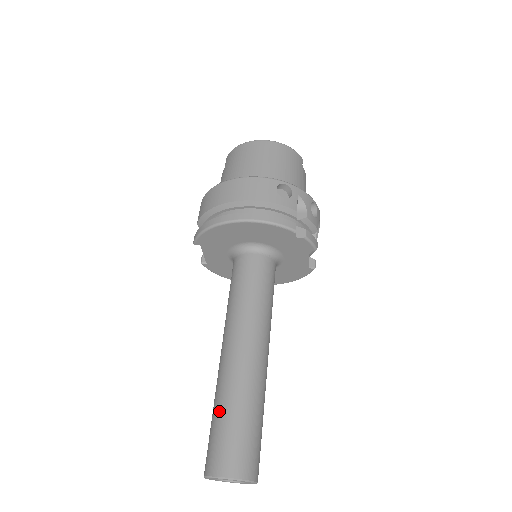
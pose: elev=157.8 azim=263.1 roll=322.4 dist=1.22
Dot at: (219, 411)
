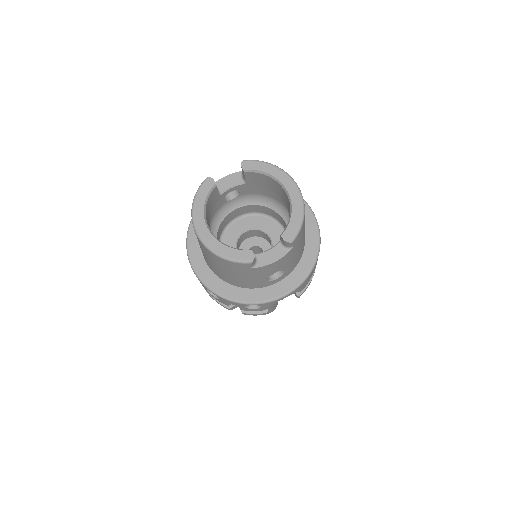
Dot at: occluded
